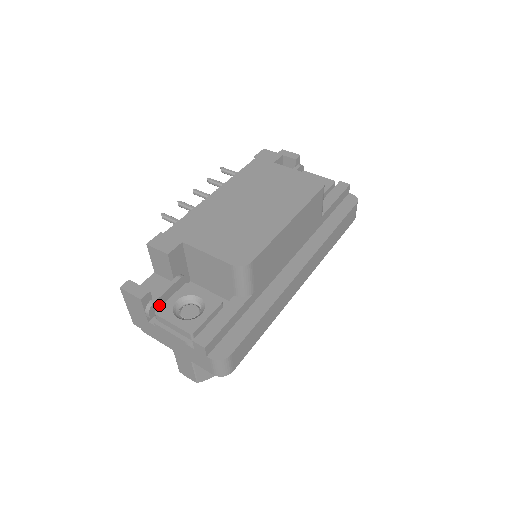
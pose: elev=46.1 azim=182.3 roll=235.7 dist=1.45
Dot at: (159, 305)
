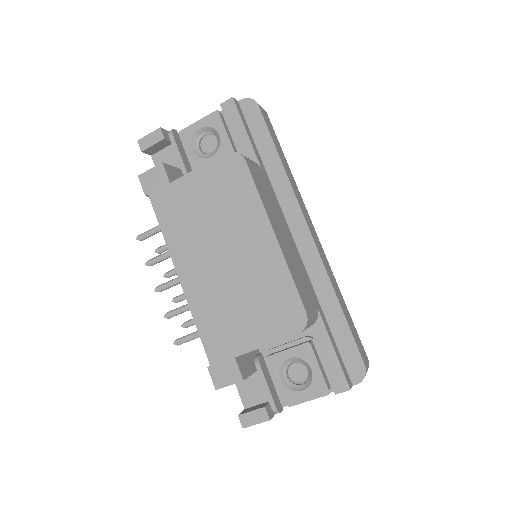
Dot at: (276, 397)
